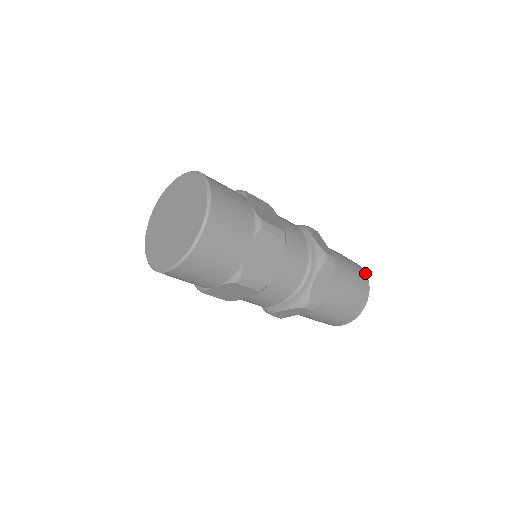
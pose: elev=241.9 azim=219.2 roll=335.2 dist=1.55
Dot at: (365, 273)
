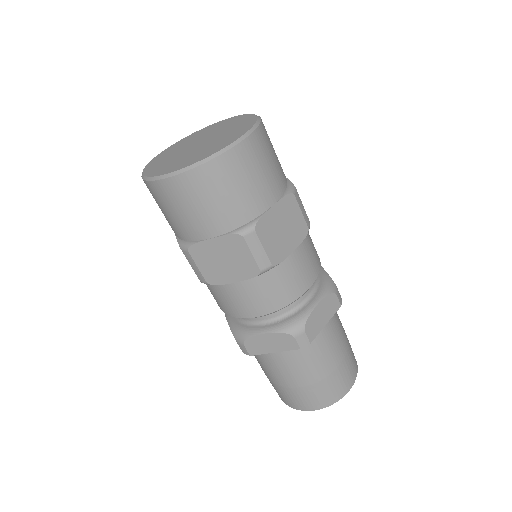
Dot at: occluded
